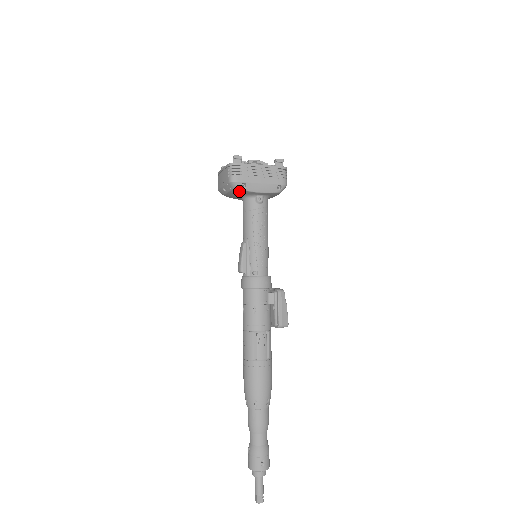
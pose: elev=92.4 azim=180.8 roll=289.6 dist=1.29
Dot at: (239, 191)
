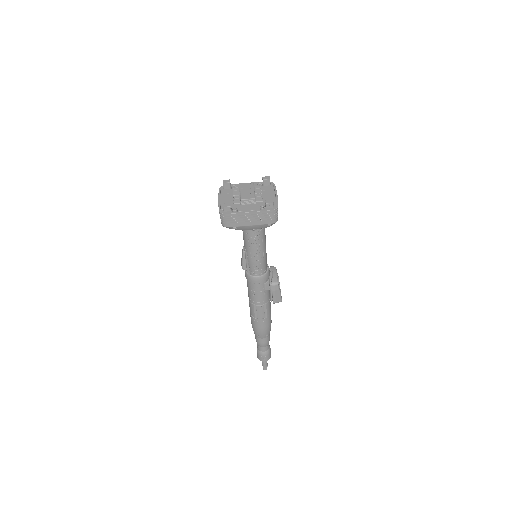
Dot at: occluded
